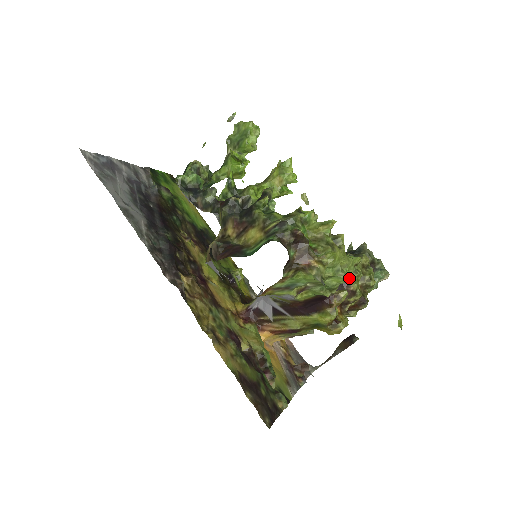
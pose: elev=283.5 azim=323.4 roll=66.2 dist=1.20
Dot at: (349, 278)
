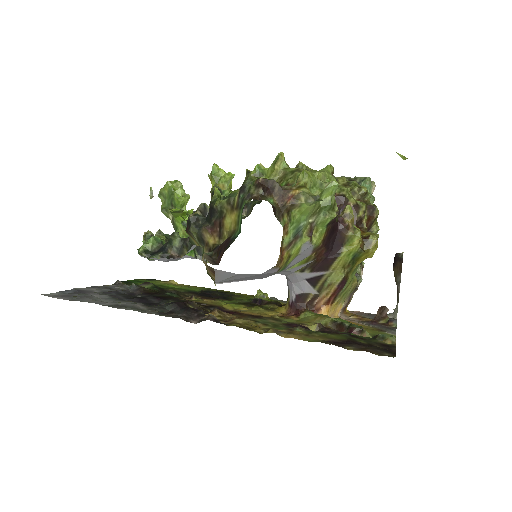
Dot at: (335, 182)
